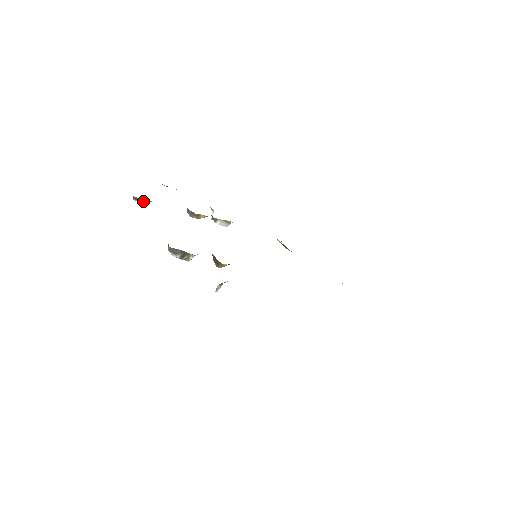
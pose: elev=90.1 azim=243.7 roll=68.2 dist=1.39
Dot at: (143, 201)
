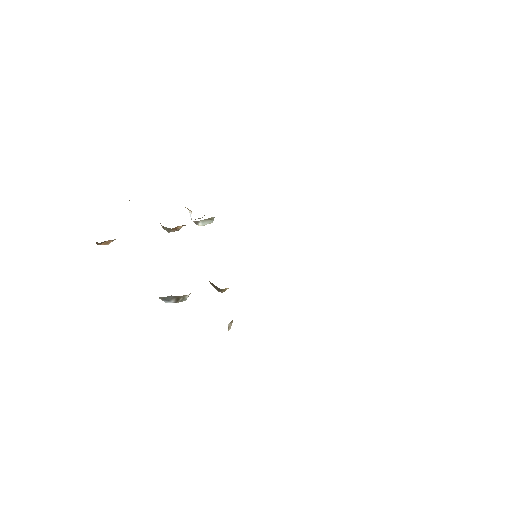
Dot at: (109, 242)
